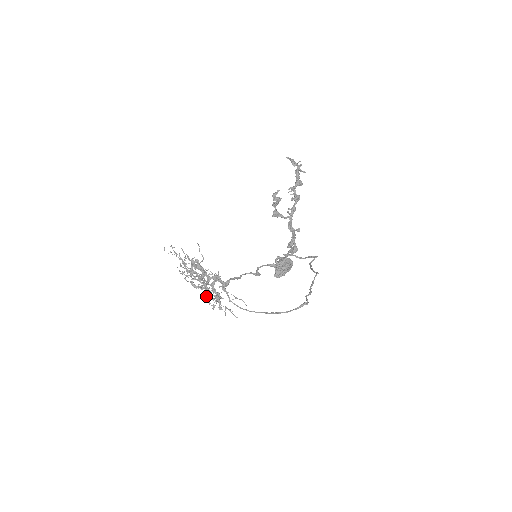
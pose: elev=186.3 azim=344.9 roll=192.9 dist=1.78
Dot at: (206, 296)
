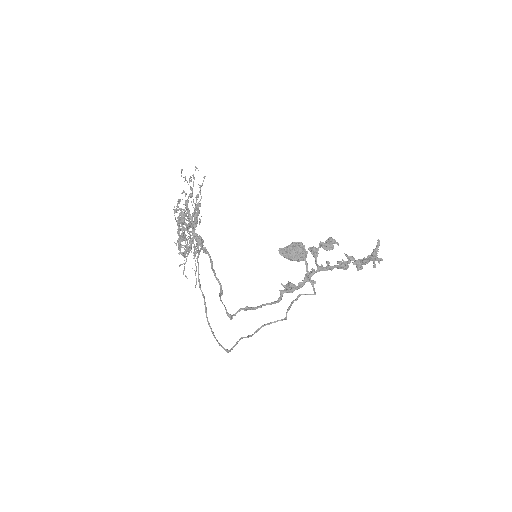
Dot at: occluded
